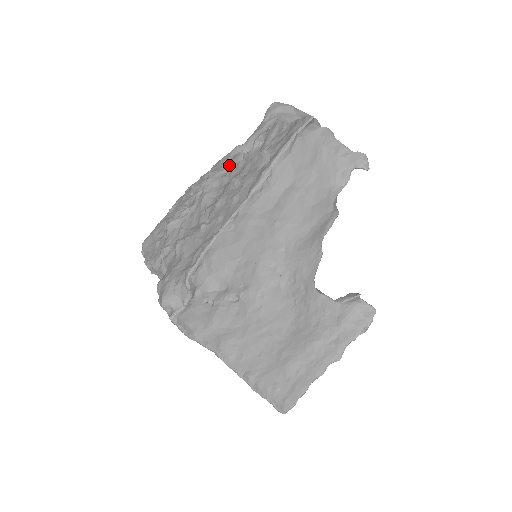
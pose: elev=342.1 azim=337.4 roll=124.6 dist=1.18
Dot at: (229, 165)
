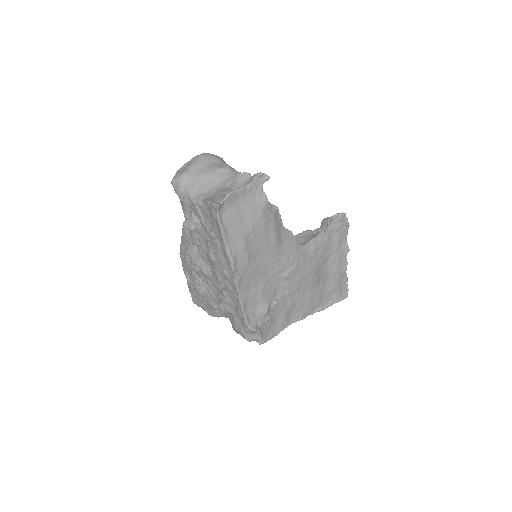
Dot at: (194, 242)
